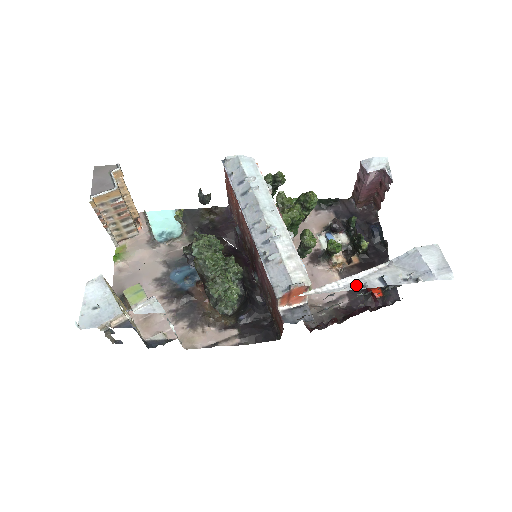
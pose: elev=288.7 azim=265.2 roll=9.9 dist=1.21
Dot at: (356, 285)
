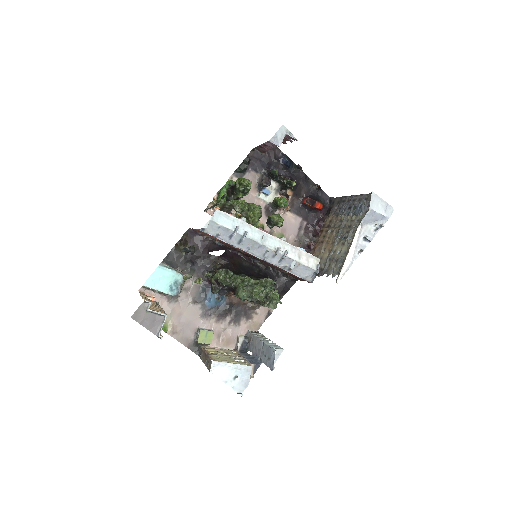
Dot at: (357, 253)
